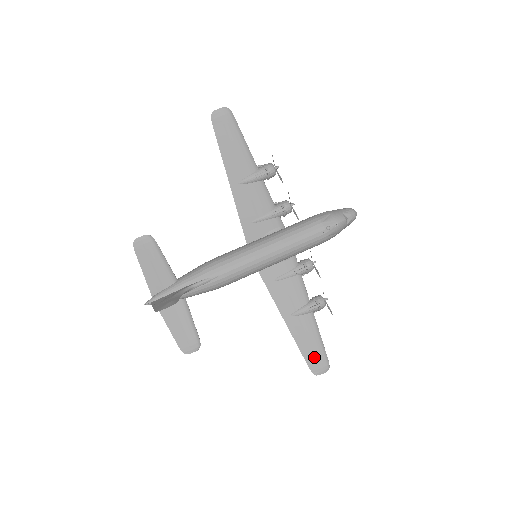
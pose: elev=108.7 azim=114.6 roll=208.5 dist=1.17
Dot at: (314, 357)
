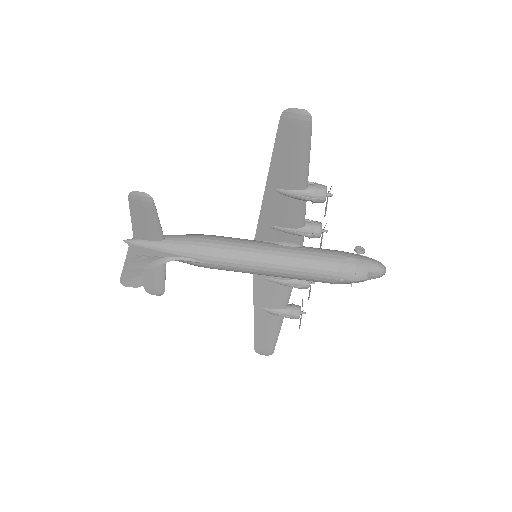
Dot at: (263, 343)
